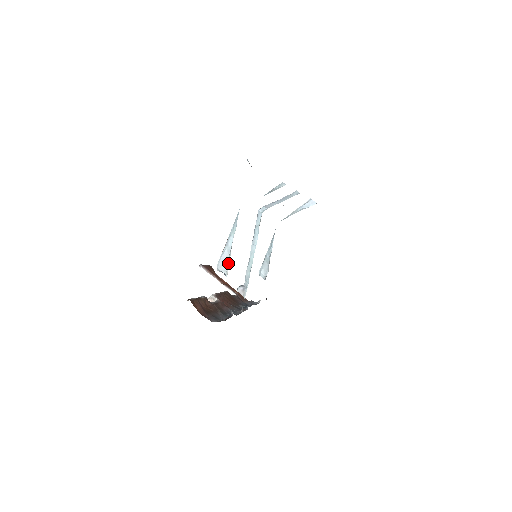
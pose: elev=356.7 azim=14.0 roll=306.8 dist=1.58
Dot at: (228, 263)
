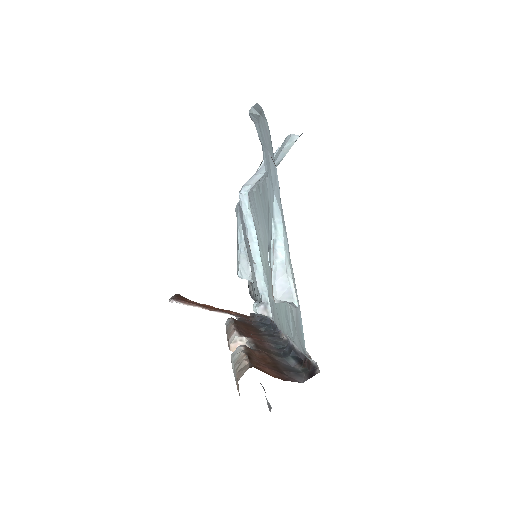
Dot at: (290, 284)
